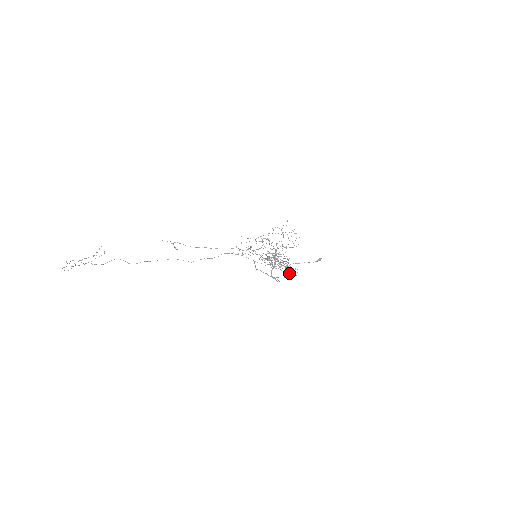
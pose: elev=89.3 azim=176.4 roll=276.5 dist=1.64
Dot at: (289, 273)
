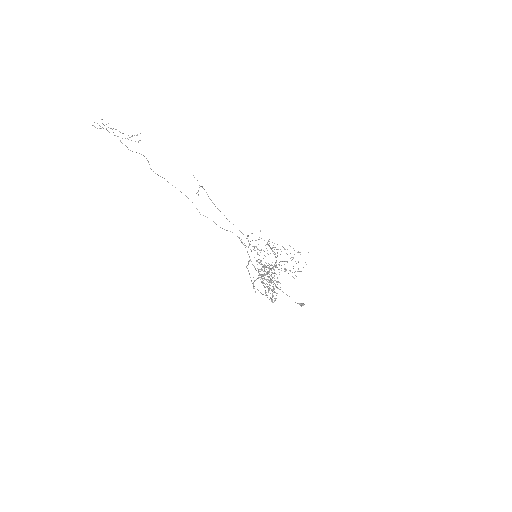
Dot at: occluded
